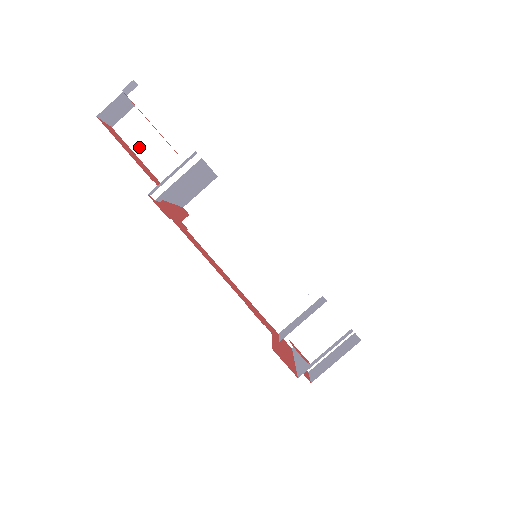
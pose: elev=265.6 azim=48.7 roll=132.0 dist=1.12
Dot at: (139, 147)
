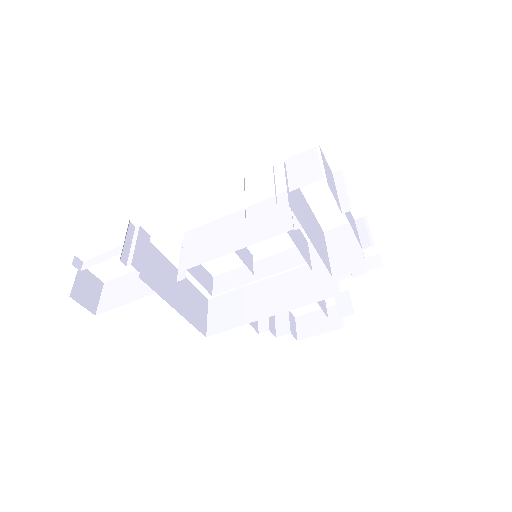
Dot at: (120, 302)
